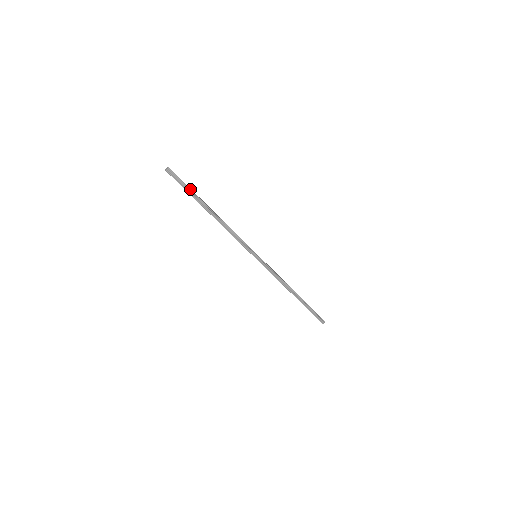
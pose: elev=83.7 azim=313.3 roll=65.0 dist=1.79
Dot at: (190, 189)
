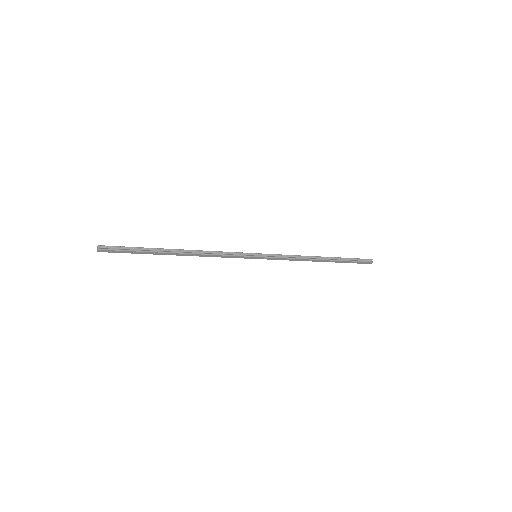
Dot at: (137, 248)
